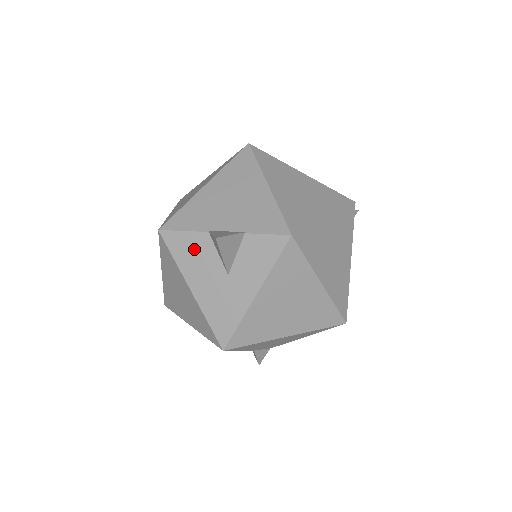
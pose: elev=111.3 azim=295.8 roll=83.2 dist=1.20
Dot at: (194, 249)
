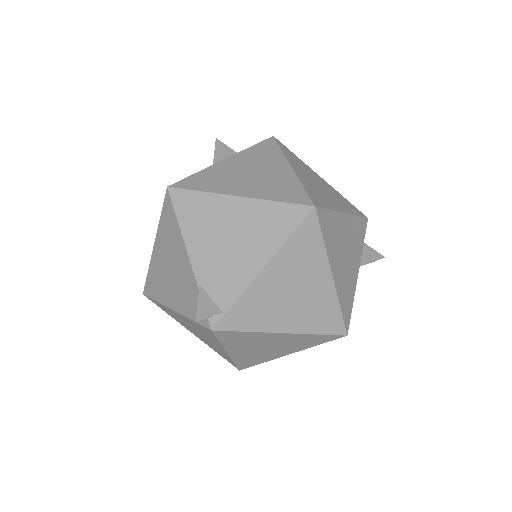
Dot at: occluded
